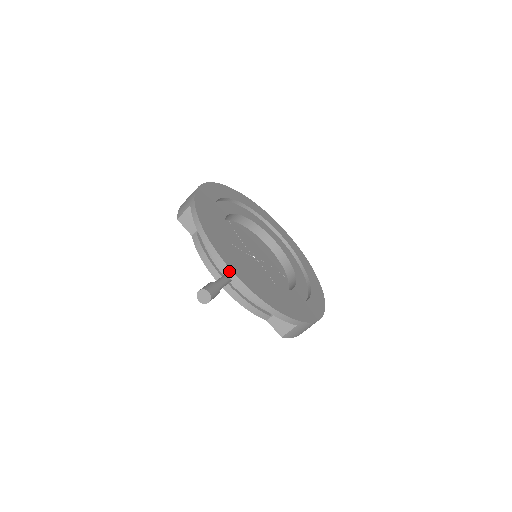
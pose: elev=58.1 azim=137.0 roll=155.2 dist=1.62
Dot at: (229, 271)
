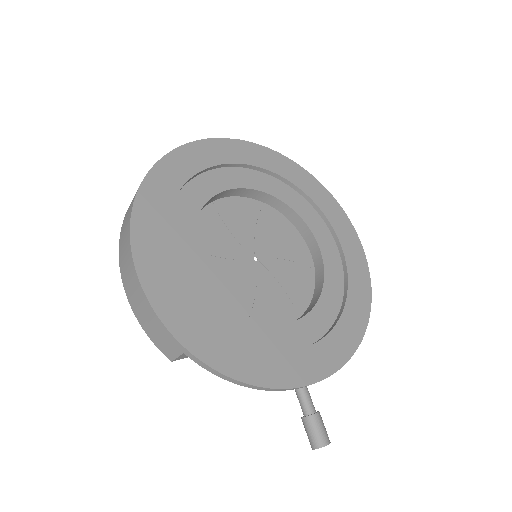
Dot at: occluded
